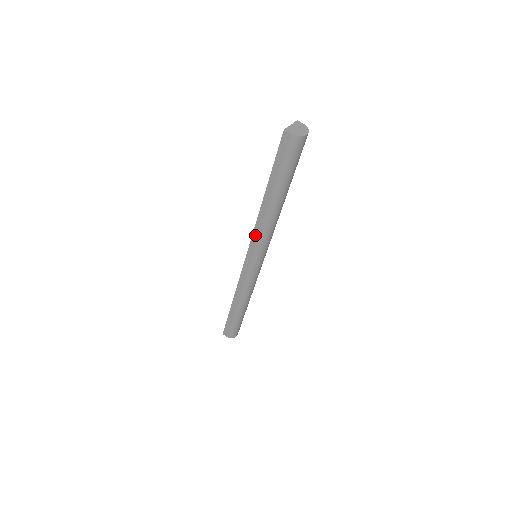
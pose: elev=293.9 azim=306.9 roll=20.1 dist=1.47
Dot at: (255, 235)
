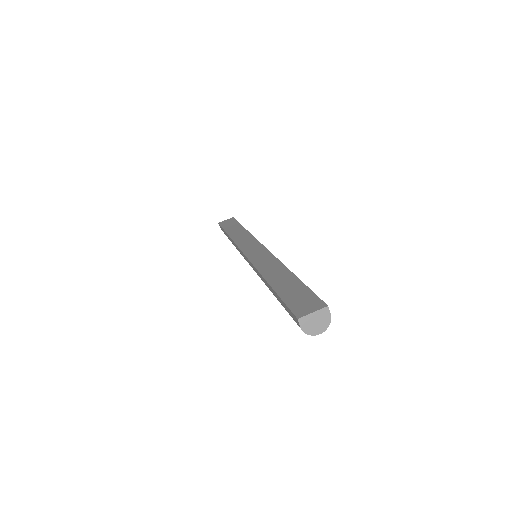
Dot at: (254, 268)
